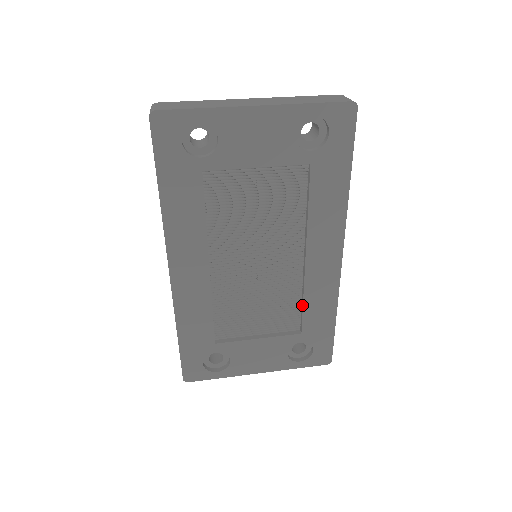
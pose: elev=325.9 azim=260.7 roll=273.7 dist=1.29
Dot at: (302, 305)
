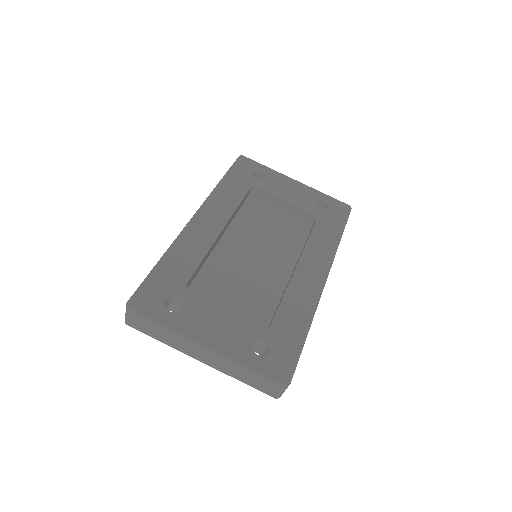
Dot at: occluded
